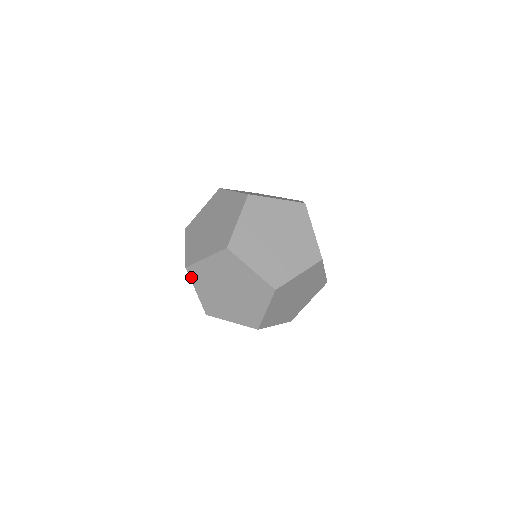
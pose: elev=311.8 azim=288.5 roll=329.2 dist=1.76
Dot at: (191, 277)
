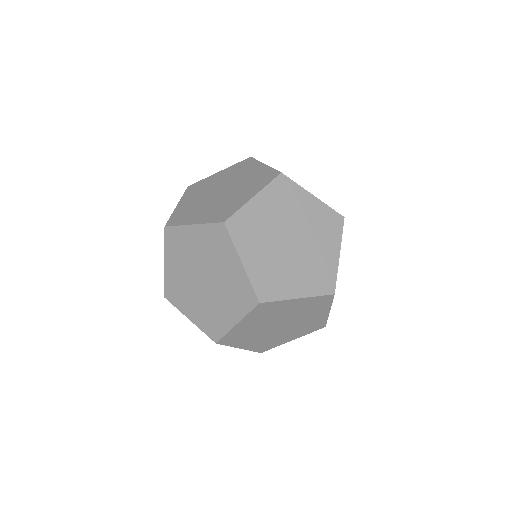
Dot at: (227, 345)
